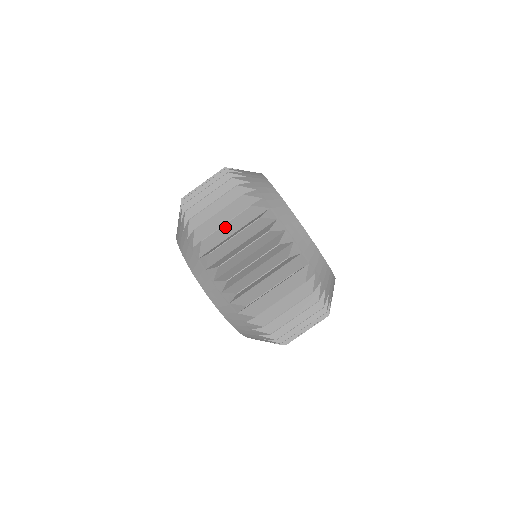
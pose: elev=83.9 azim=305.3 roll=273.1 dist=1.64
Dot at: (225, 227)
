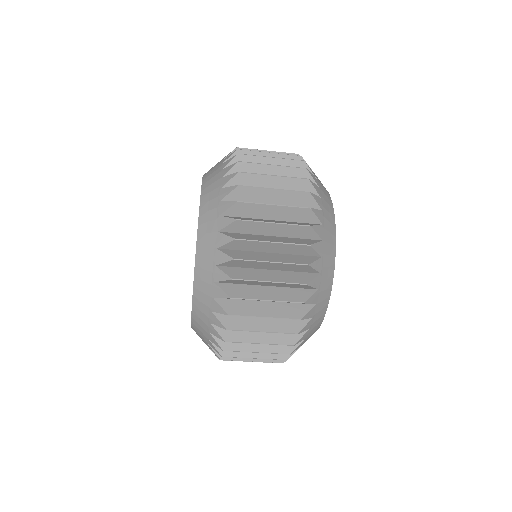
Dot at: (254, 350)
